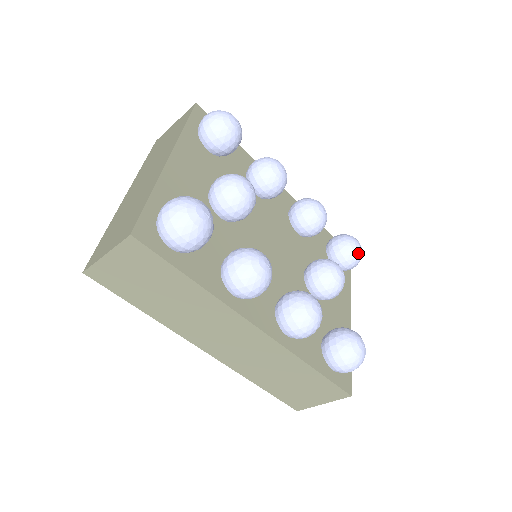
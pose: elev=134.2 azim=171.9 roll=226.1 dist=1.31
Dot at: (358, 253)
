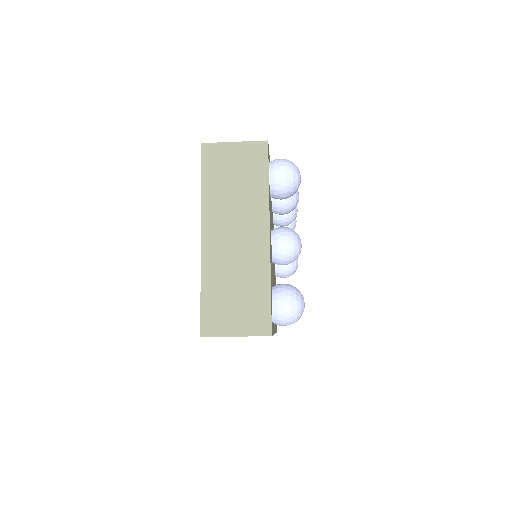
Dot at: occluded
